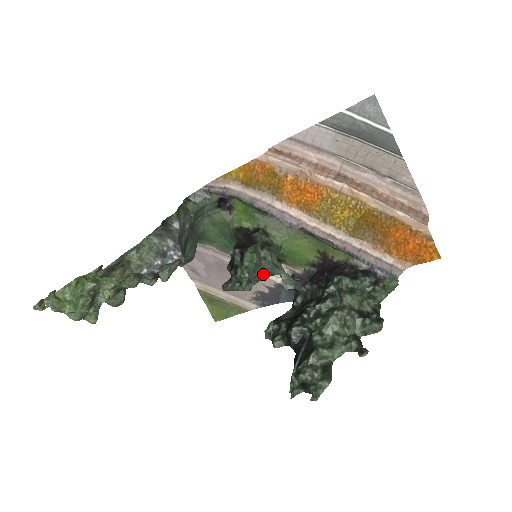
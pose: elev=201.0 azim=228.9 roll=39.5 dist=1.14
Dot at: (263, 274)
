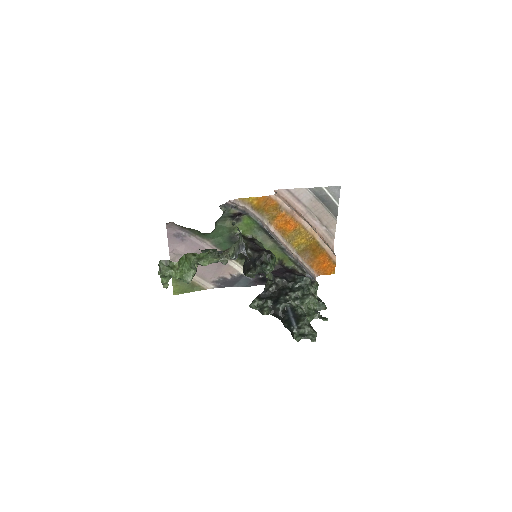
Dot at: occluded
